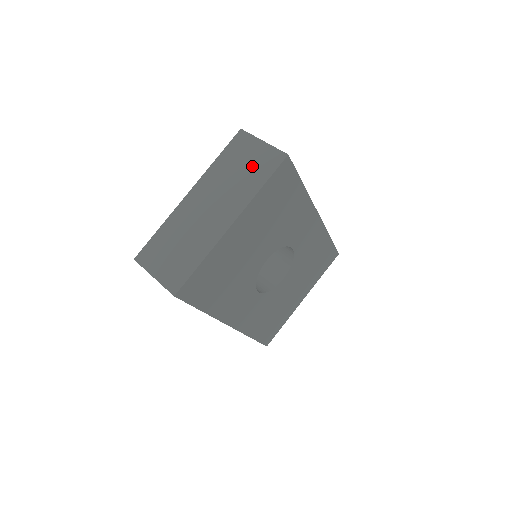
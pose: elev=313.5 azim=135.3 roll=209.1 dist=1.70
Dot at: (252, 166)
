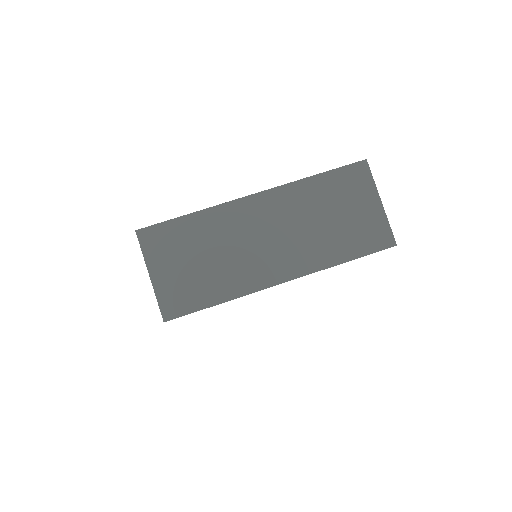
Dot at: (350, 224)
